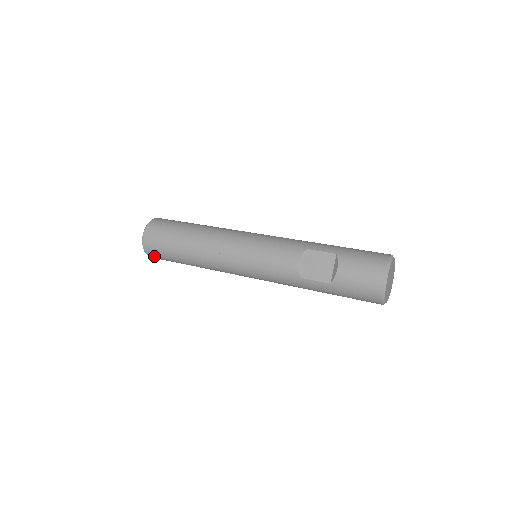
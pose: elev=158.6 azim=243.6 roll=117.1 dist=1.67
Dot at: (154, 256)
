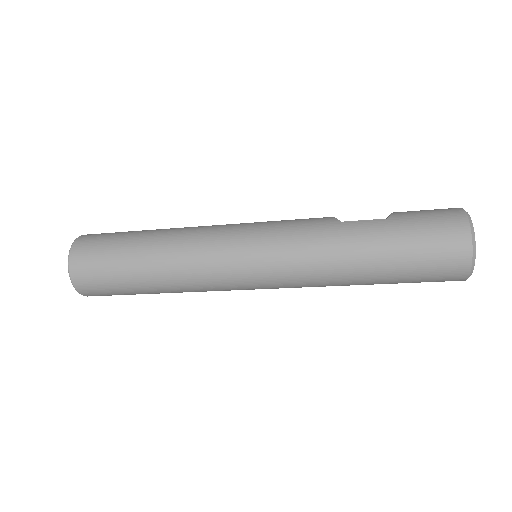
Dot at: (82, 253)
